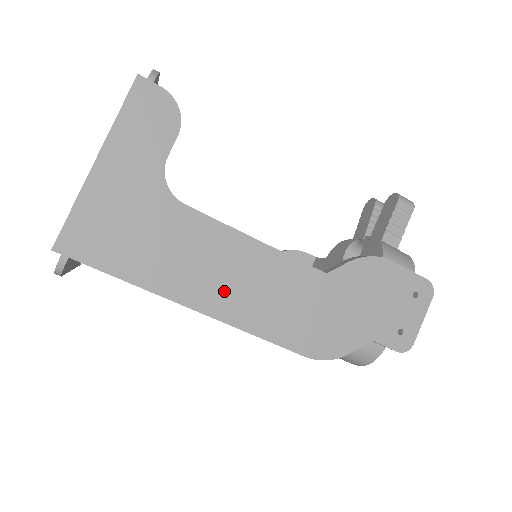
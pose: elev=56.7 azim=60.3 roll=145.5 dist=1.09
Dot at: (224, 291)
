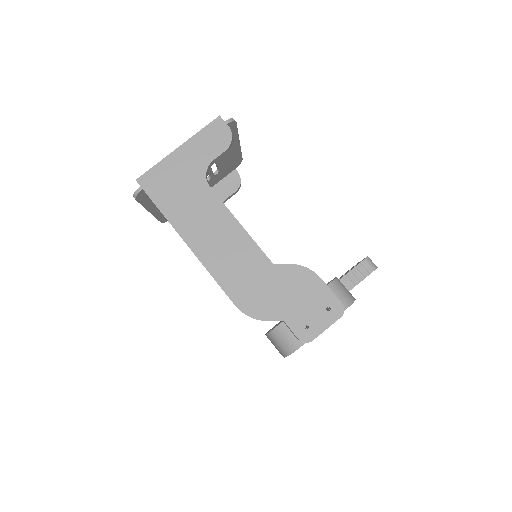
Dot at: (208, 242)
